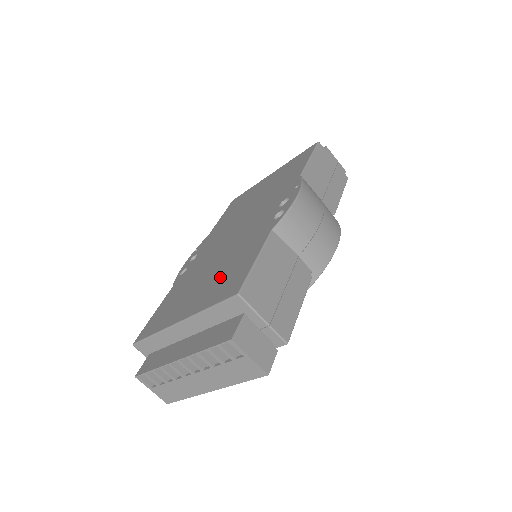
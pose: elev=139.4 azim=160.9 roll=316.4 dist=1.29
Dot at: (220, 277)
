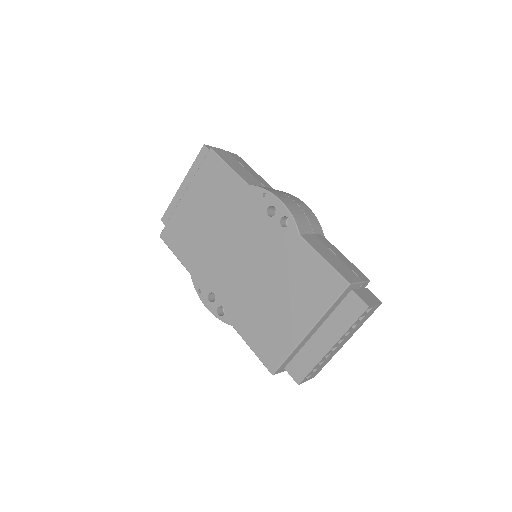
Dot at: (299, 288)
